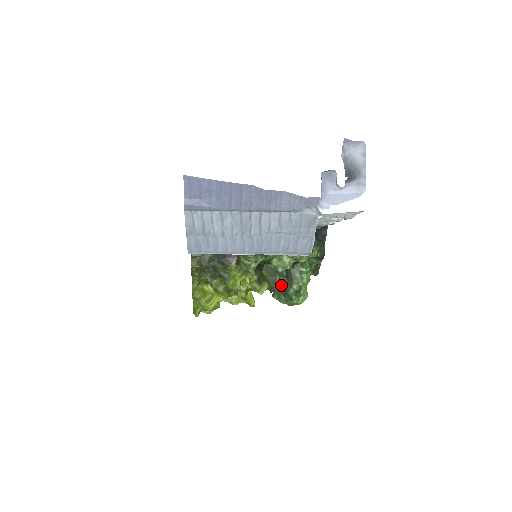
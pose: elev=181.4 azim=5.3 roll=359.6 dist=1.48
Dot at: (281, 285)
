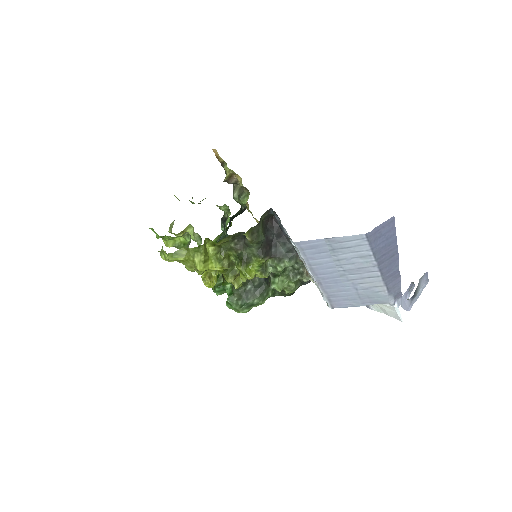
Dot at: (246, 290)
